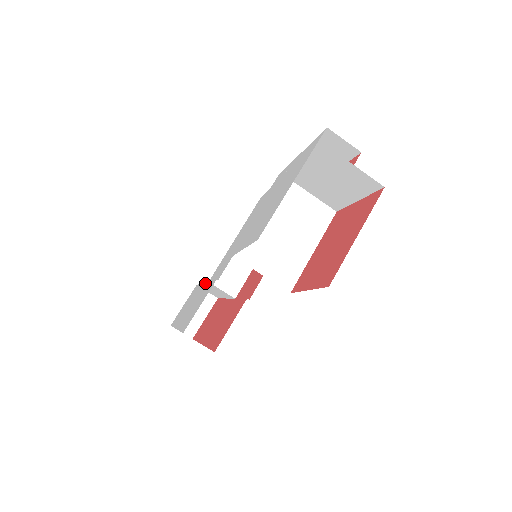
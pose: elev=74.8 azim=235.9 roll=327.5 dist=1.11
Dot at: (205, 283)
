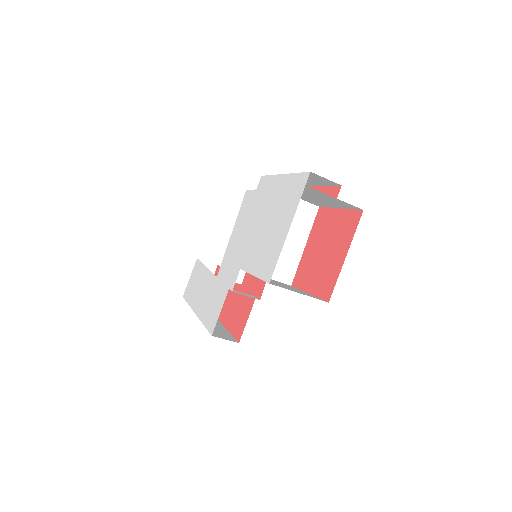
Dot at: (212, 274)
